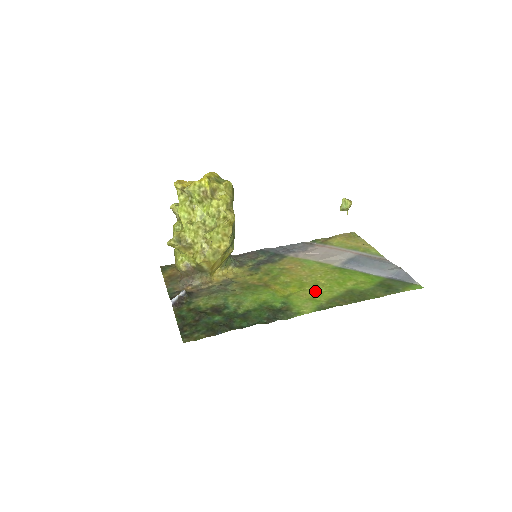
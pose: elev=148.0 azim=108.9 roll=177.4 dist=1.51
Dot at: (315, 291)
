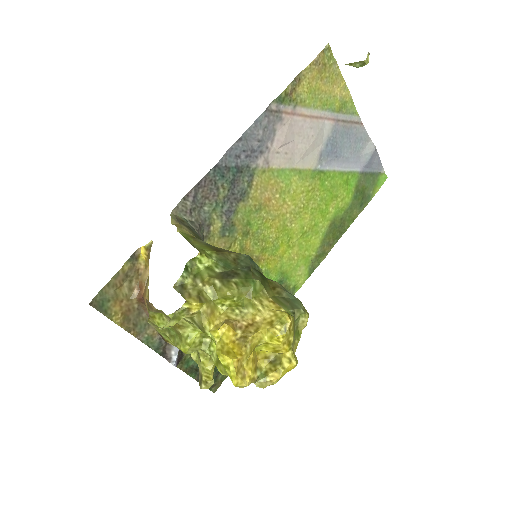
Dot at: (303, 242)
